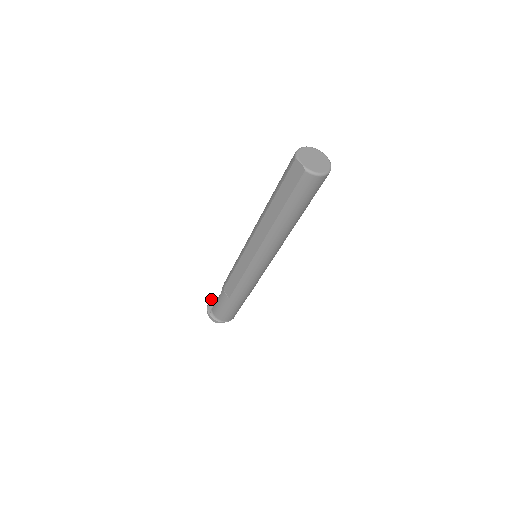
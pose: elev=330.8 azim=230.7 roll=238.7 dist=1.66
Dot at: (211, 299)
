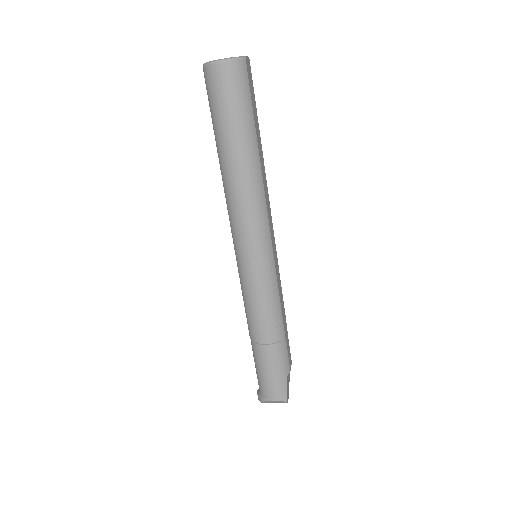
Dot at: occluded
